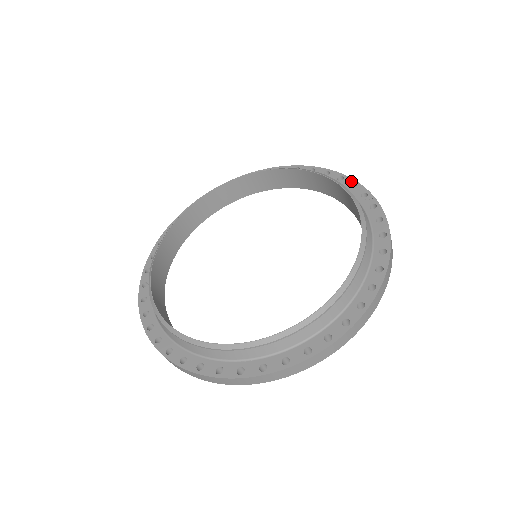
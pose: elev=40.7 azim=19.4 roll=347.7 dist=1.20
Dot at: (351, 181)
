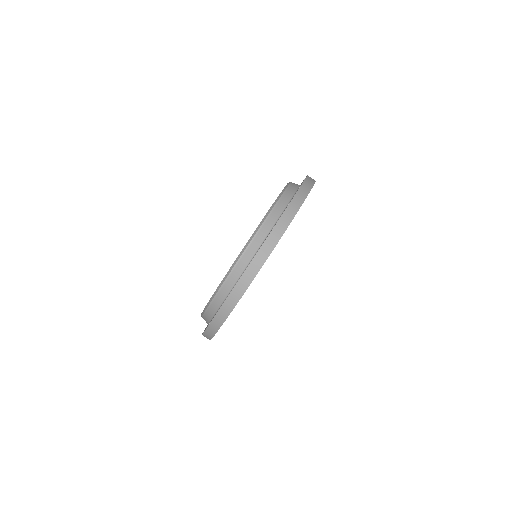
Dot at: occluded
